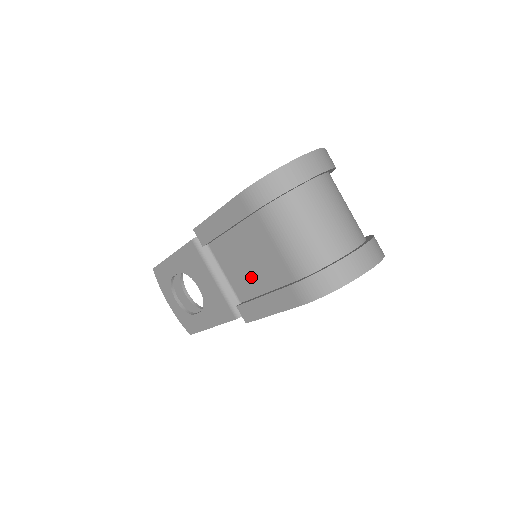
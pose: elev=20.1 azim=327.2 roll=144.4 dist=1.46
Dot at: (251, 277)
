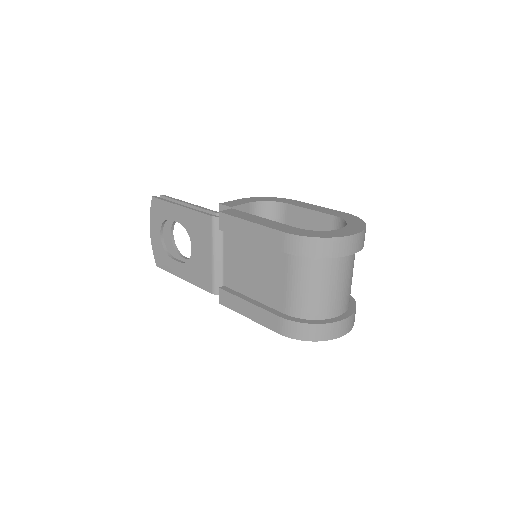
Dot at: (247, 280)
